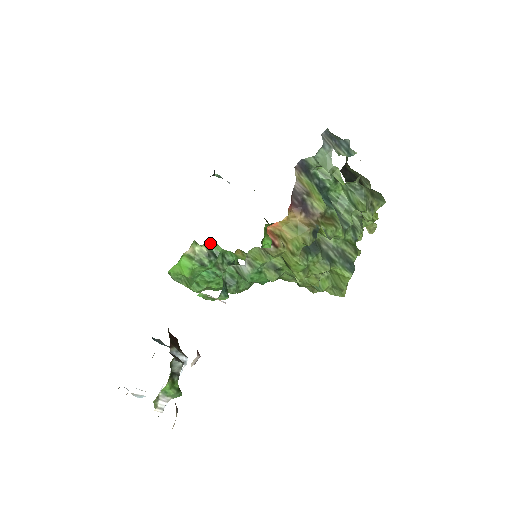
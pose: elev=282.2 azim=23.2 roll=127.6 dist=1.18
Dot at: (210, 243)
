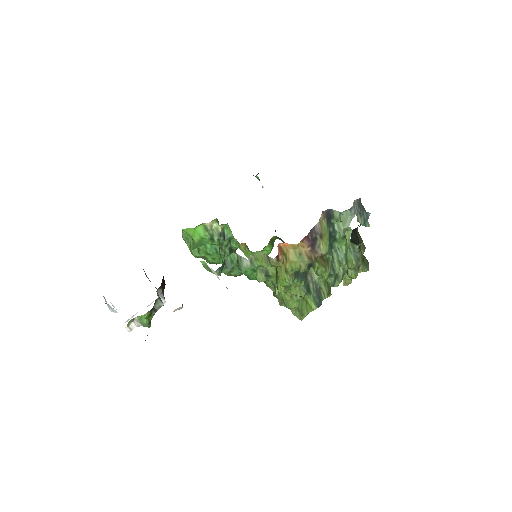
Dot at: (226, 226)
